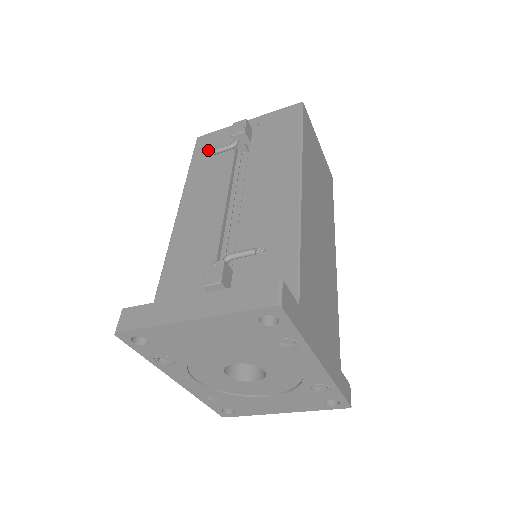
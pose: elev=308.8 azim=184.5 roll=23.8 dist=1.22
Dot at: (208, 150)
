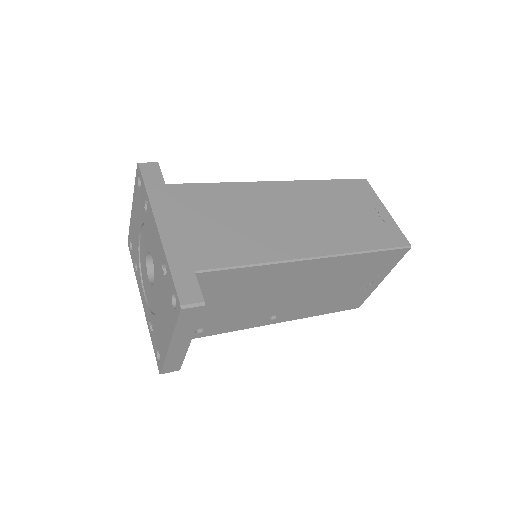
Dot at: occluded
